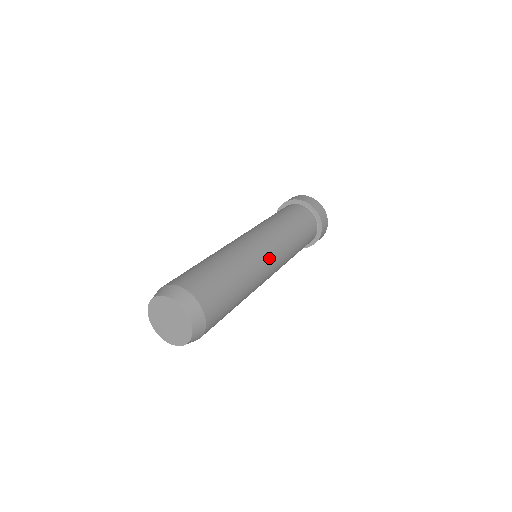
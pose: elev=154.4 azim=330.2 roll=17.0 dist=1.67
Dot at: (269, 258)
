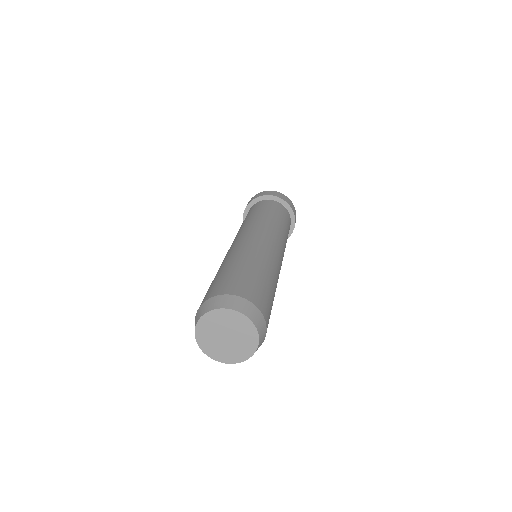
Dot at: (270, 243)
